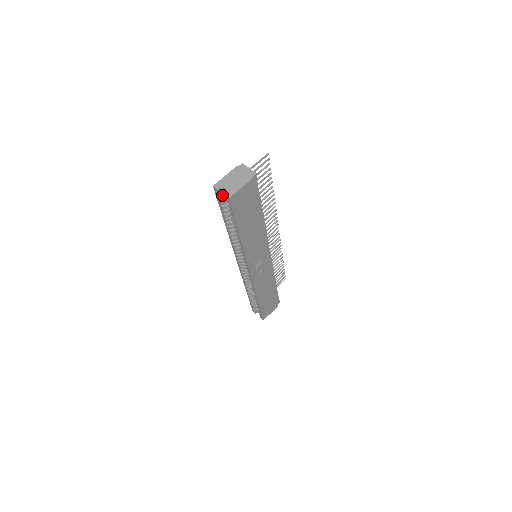
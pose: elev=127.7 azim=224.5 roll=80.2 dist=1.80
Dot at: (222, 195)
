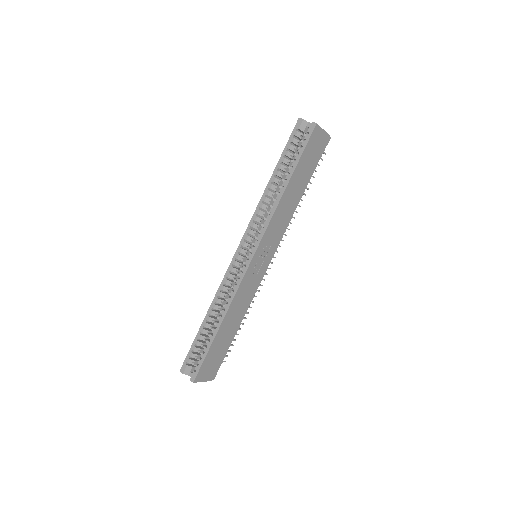
Dot at: (299, 132)
